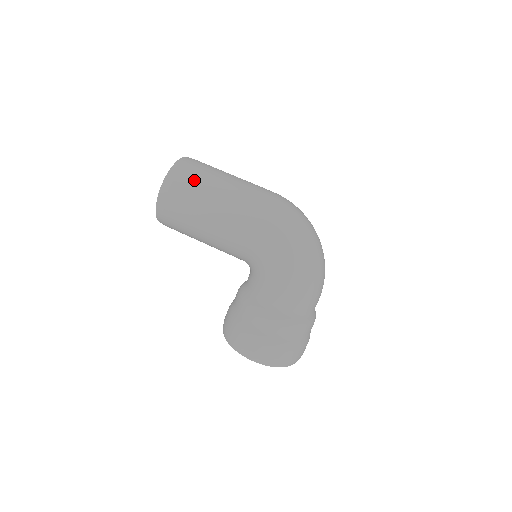
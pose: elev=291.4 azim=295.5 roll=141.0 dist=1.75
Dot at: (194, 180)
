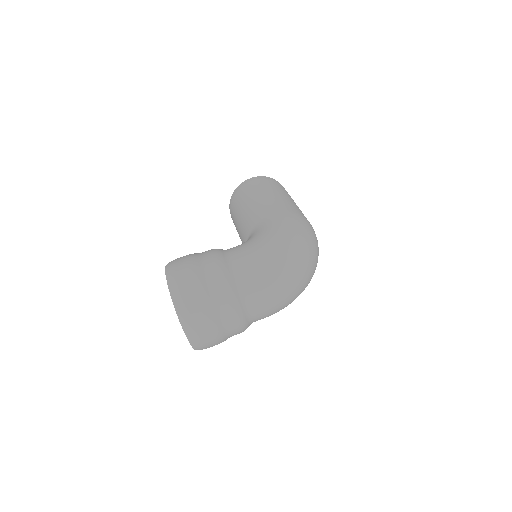
Dot at: (278, 186)
